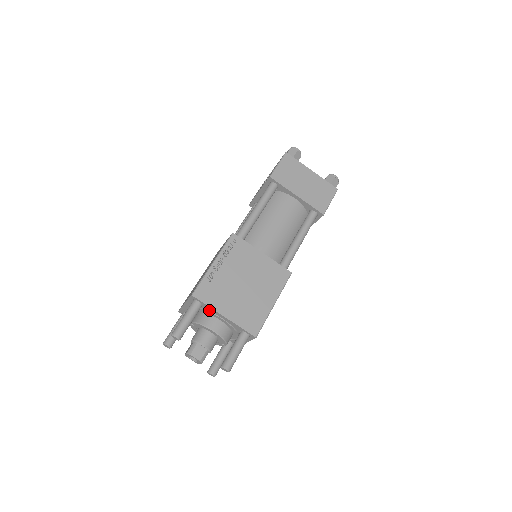
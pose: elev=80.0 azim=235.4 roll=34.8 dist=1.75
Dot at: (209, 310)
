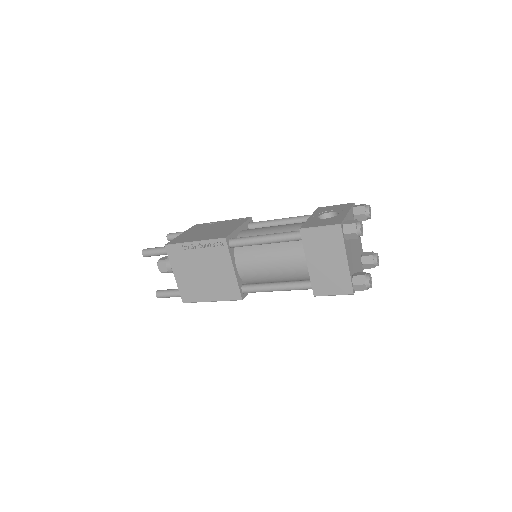
Dot at: occluded
